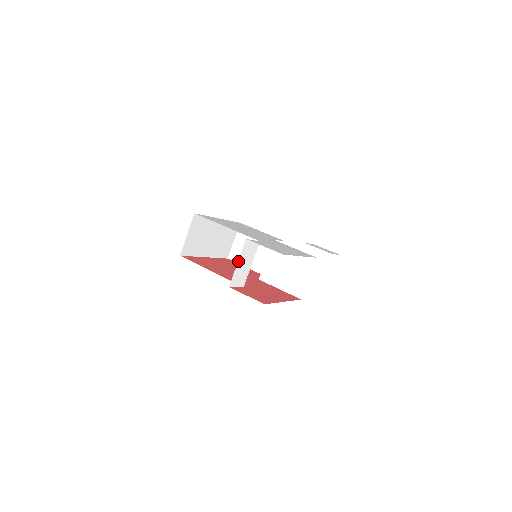
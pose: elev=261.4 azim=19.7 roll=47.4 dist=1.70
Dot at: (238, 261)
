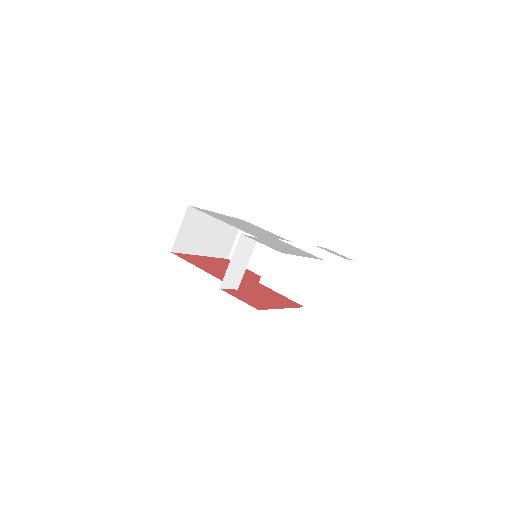
Dot at: (231, 259)
